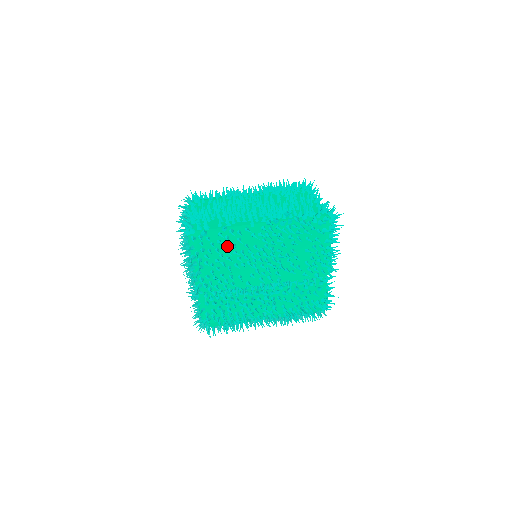
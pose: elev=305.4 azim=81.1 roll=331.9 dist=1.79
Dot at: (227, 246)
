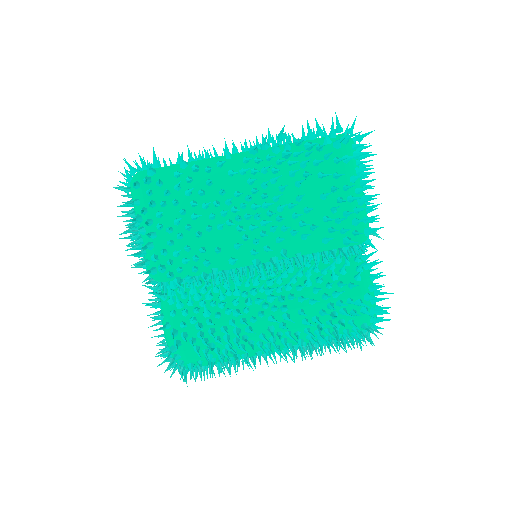
Dot at: (191, 195)
